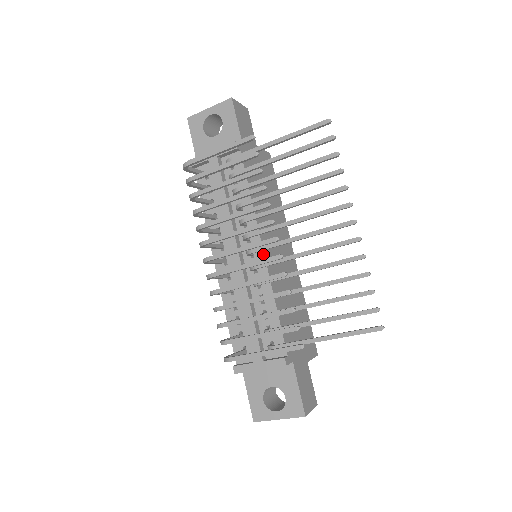
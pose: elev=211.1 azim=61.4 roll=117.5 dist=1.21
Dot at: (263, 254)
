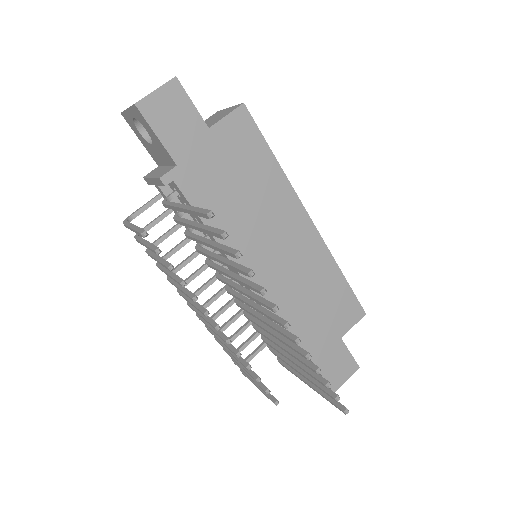
Dot at: occluded
